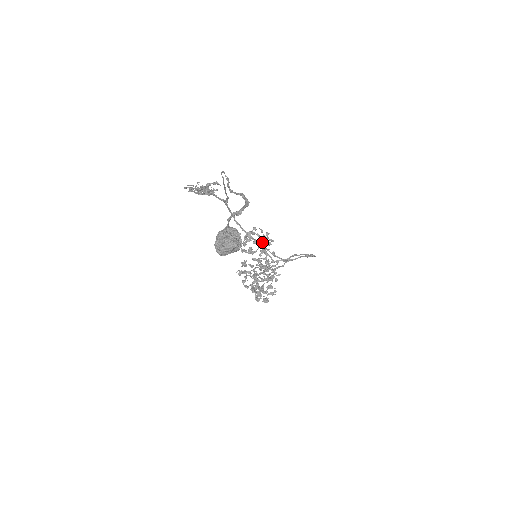
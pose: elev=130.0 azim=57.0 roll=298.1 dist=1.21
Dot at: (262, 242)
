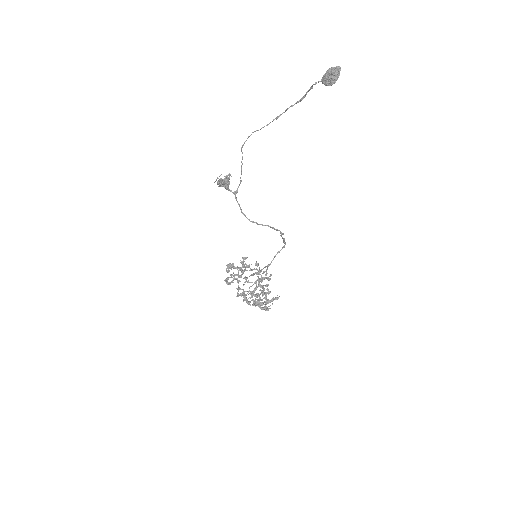
Dot at: (246, 258)
